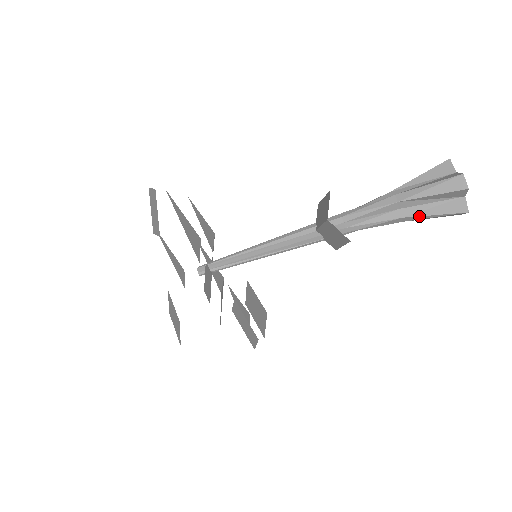
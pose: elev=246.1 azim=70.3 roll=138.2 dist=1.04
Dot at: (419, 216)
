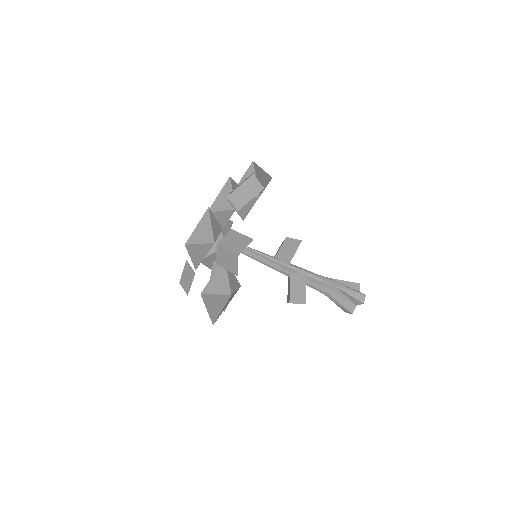
Dot at: occluded
